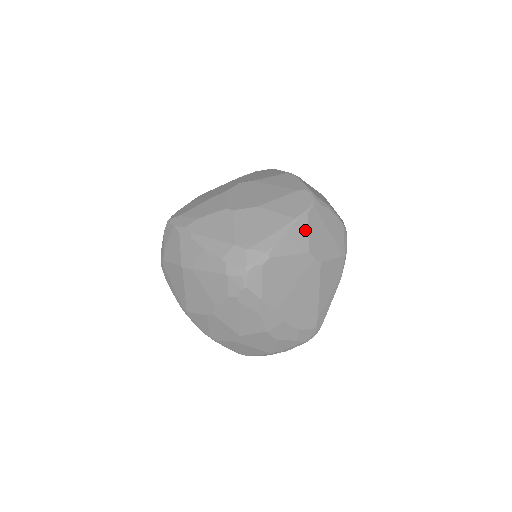
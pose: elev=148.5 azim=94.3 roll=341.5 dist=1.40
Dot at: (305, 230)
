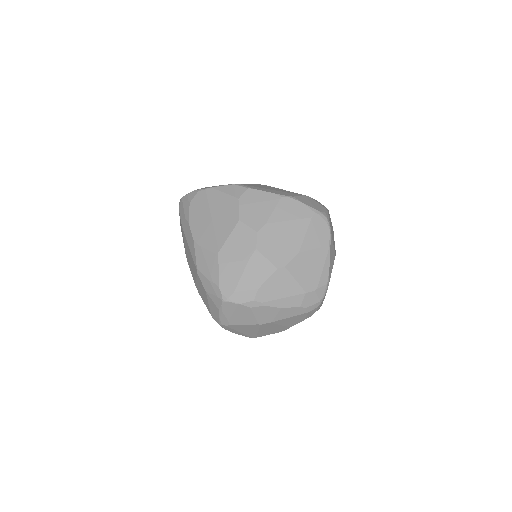
Dot at: (333, 246)
